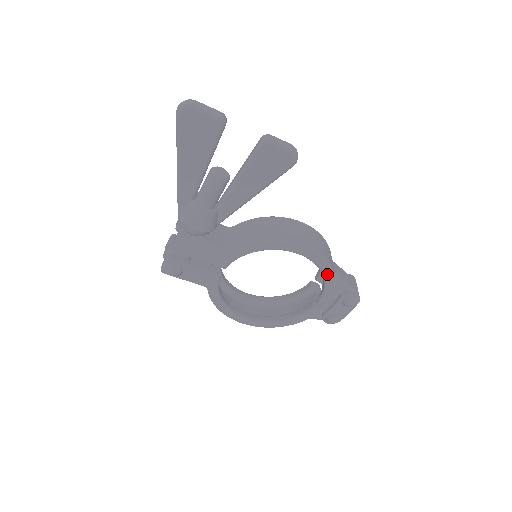
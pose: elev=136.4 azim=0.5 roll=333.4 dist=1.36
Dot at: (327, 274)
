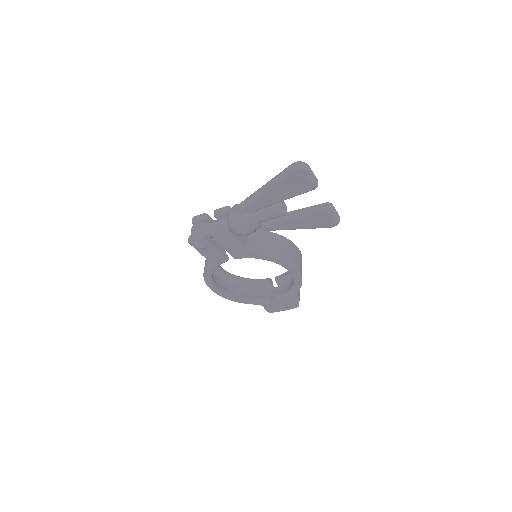
Dot at: (295, 289)
